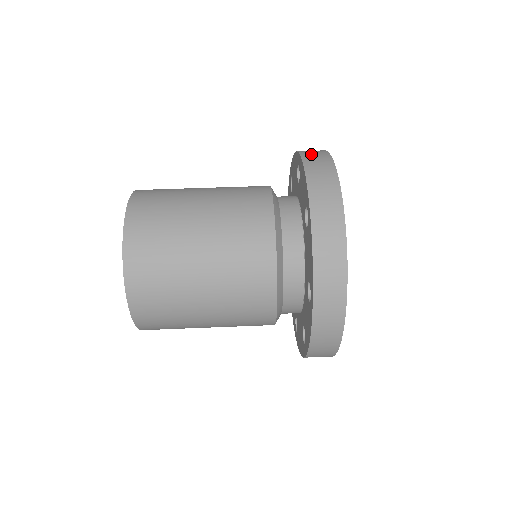
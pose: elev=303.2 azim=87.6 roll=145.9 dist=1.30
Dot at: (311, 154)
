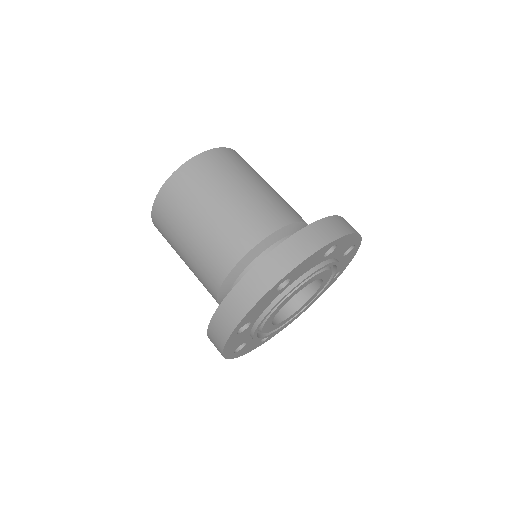
Dot at: occluded
